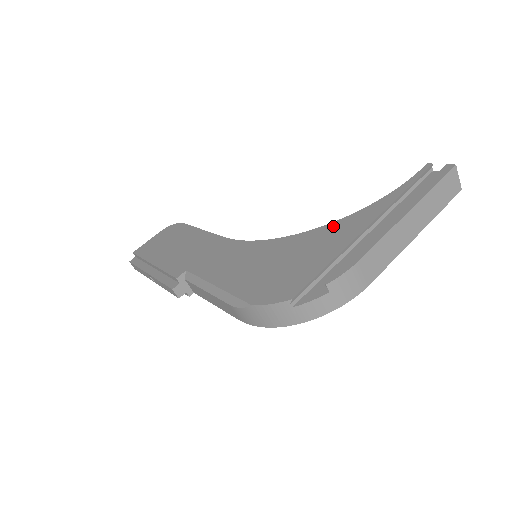
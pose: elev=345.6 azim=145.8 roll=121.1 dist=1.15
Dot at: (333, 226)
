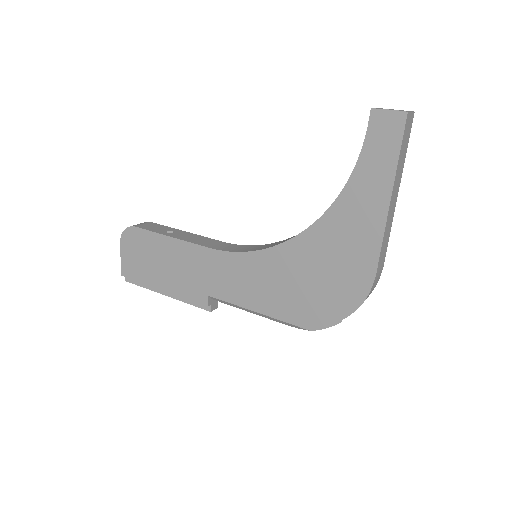
Dot at: (321, 227)
